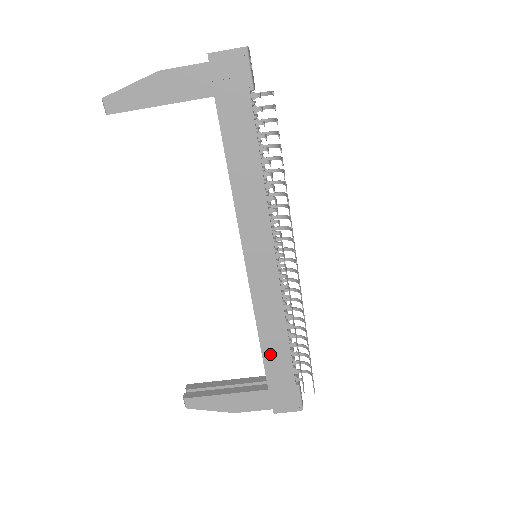
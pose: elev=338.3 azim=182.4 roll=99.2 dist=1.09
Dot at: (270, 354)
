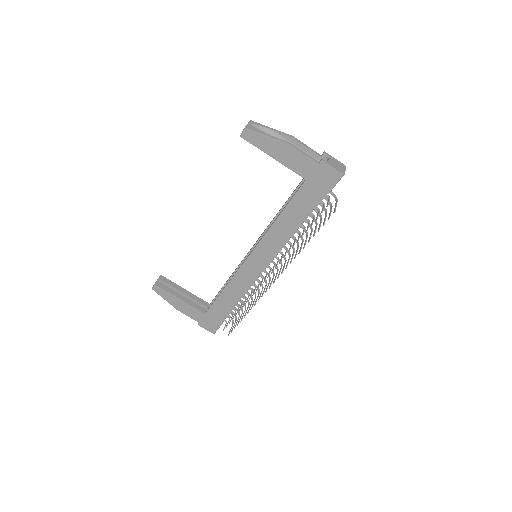
Dot at: (221, 301)
